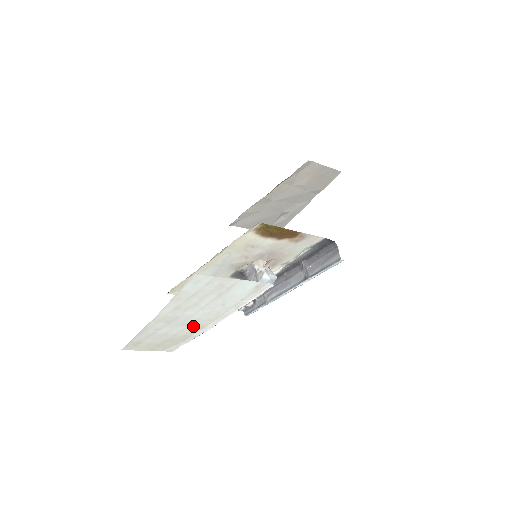
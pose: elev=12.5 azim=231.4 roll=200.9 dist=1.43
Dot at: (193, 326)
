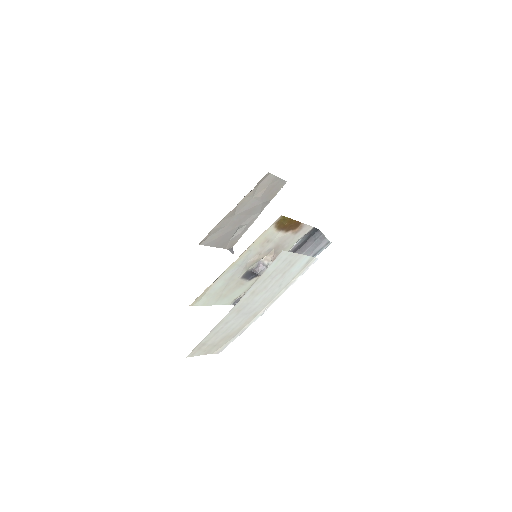
Dot at: (250, 315)
